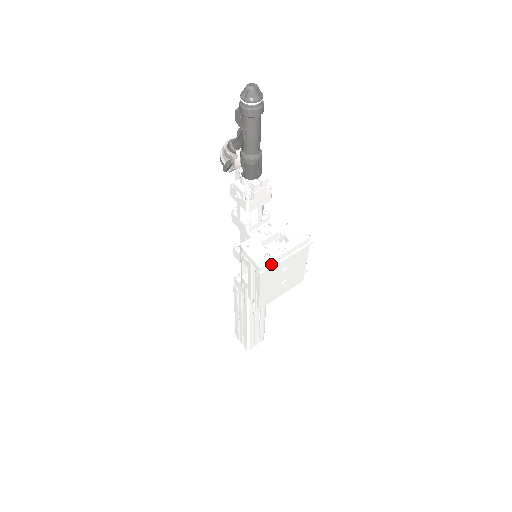
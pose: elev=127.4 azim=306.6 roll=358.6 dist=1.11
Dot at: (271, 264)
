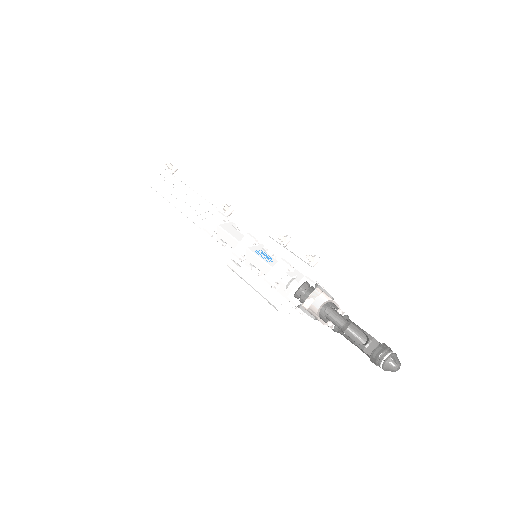
Dot at: (293, 307)
